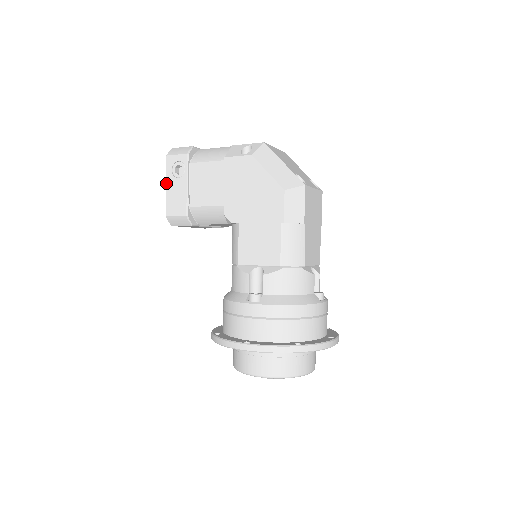
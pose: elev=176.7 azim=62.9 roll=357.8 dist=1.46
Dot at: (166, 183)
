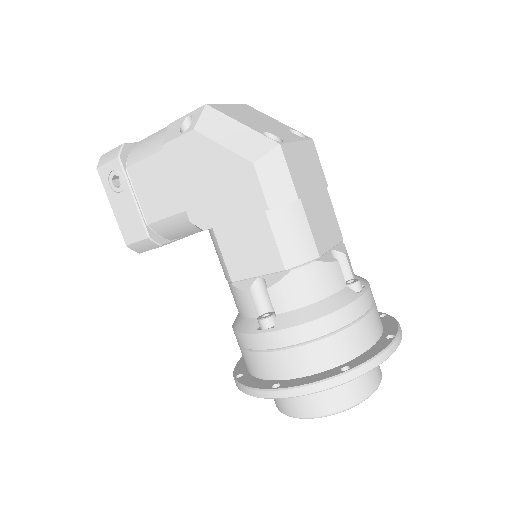
Dot at: (110, 204)
